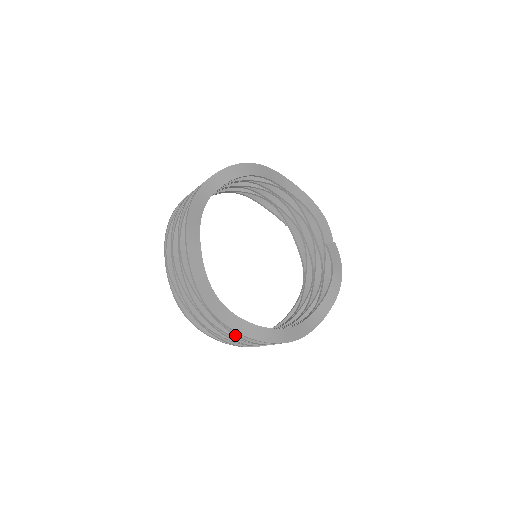
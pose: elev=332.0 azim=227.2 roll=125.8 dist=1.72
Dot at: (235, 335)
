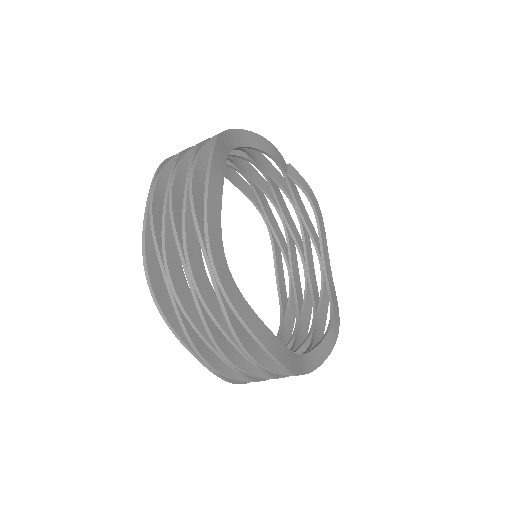
Dot at: occluded
